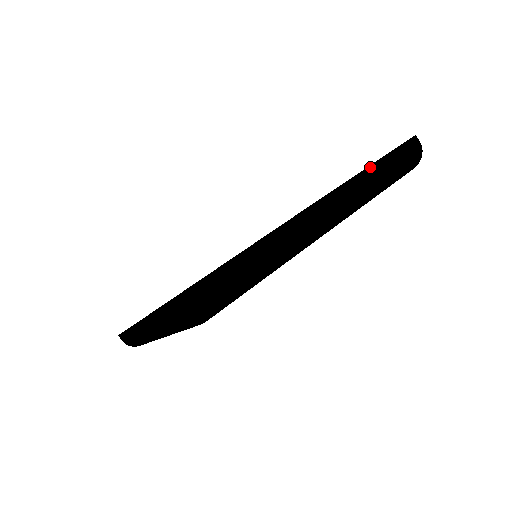
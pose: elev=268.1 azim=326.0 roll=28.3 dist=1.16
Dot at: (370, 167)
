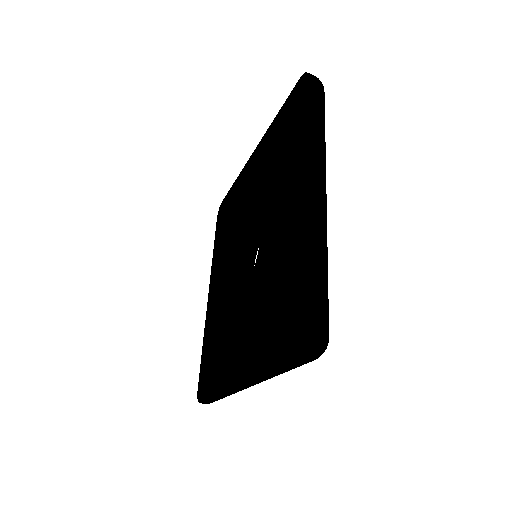
Dot at: (309, 127)
